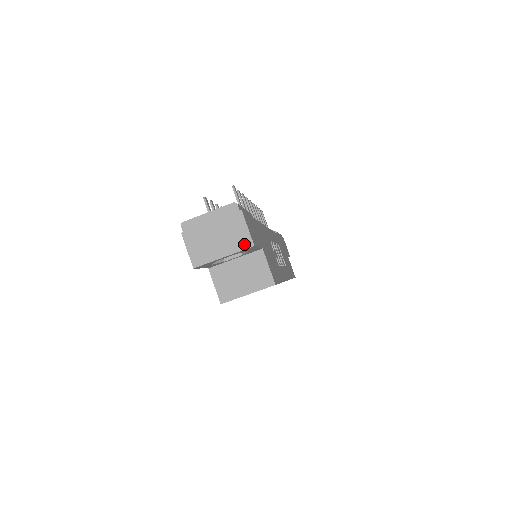
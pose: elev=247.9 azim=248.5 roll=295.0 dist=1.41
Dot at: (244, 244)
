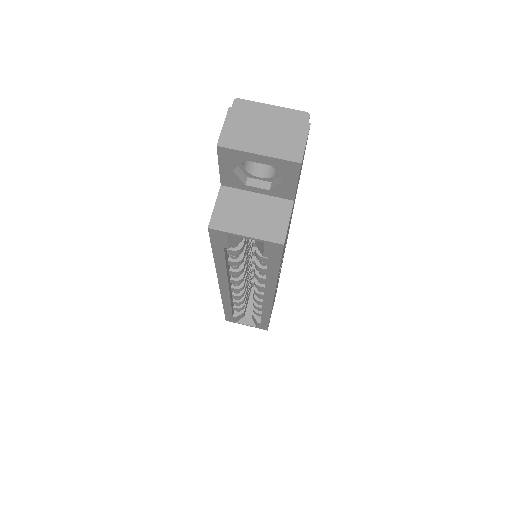
Dot at: (291, 155)
